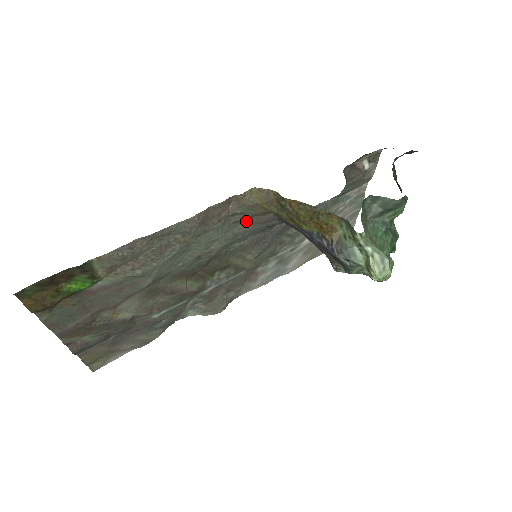
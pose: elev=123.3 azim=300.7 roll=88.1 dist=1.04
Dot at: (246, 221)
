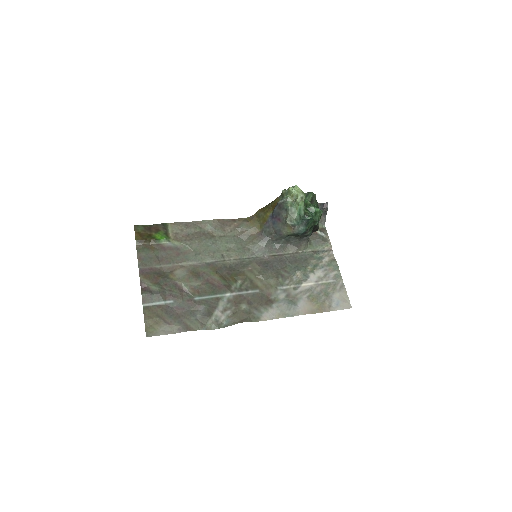
Dot at: (248, 239)
